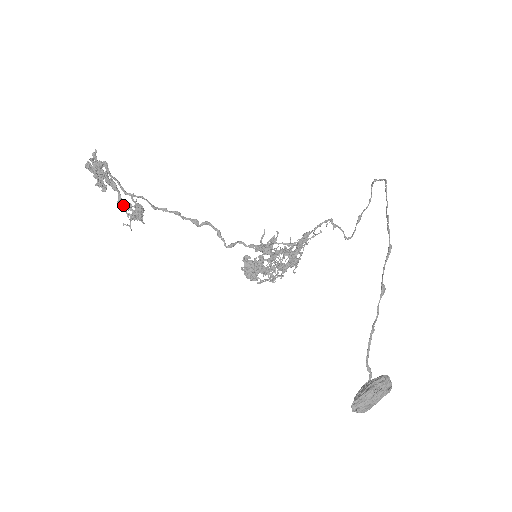
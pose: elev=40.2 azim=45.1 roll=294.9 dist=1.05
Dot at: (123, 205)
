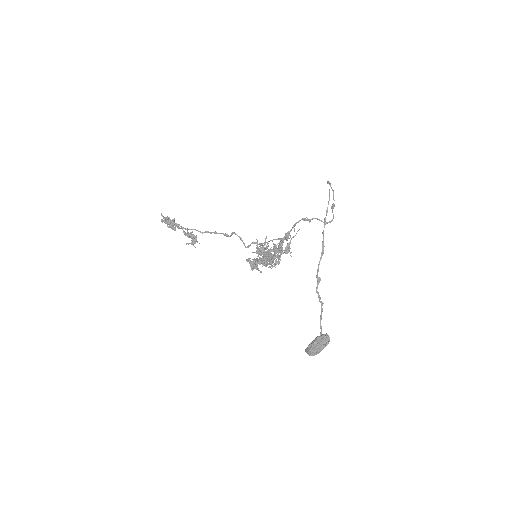
Dot at: occluded
